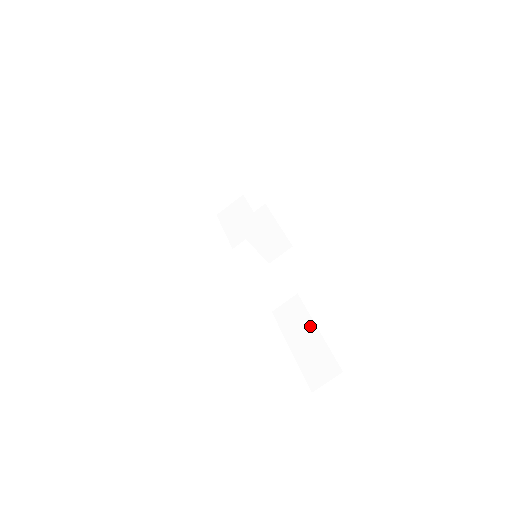
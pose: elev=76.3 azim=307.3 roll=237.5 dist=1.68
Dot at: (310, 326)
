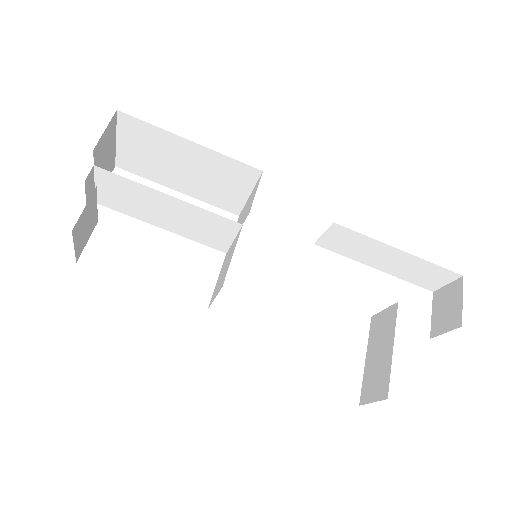
Dot at: (385, 249)
